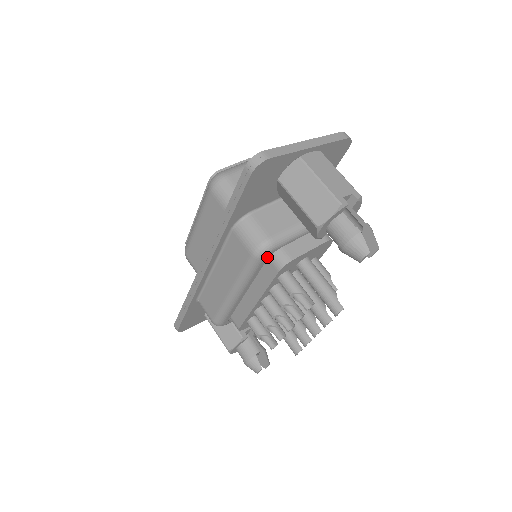
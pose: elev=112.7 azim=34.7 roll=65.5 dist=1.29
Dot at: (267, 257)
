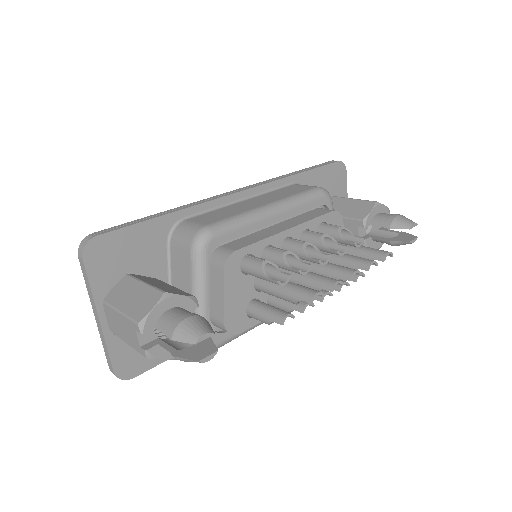
Dot at: (323, 202)
